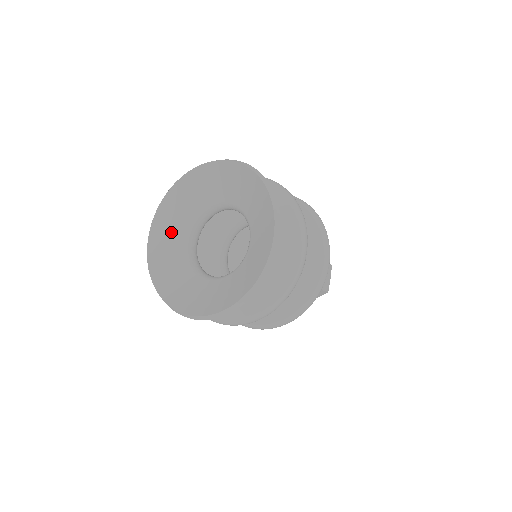
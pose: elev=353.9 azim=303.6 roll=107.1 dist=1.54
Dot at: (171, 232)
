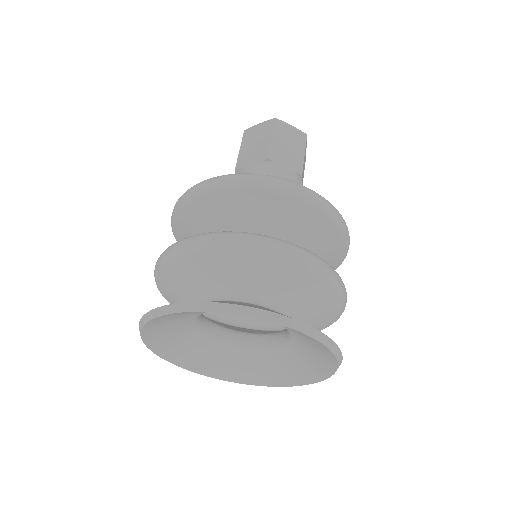
Dot at: (171, 332)
